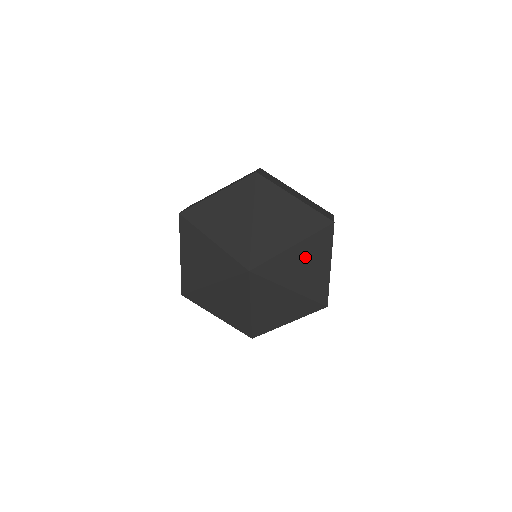
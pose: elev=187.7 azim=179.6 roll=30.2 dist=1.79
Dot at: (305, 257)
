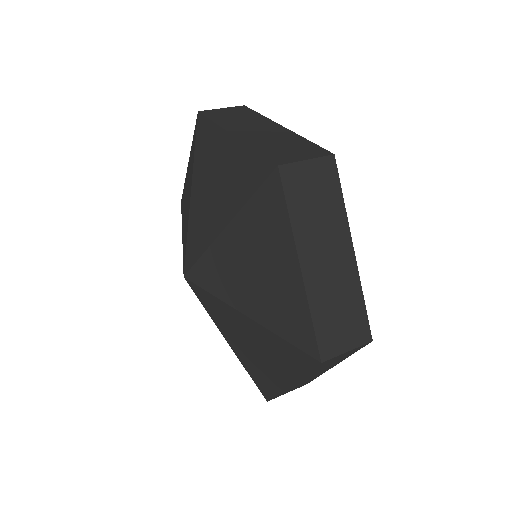
Dot at: (250, 249)
